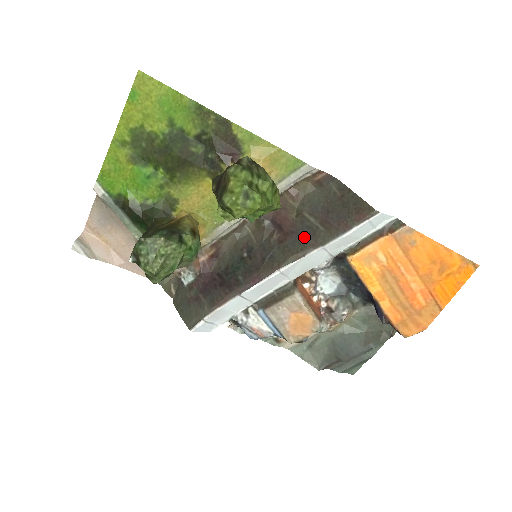
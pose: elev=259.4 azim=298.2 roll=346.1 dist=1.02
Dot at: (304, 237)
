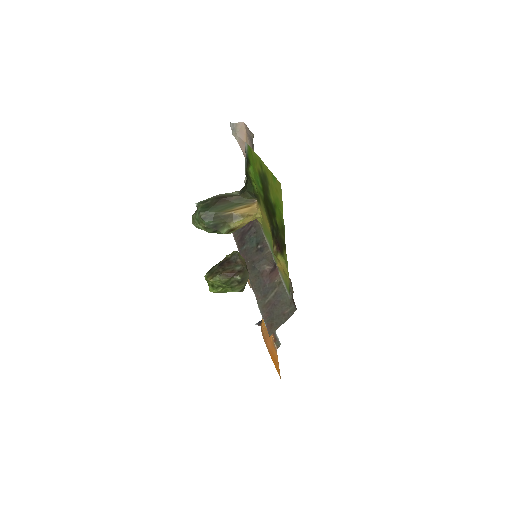
Dot at: (262, 290)
